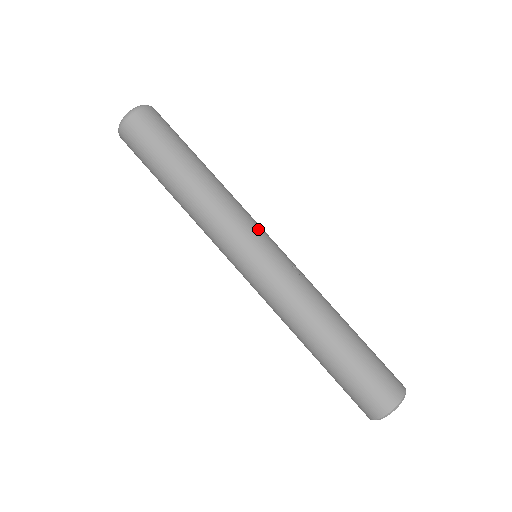
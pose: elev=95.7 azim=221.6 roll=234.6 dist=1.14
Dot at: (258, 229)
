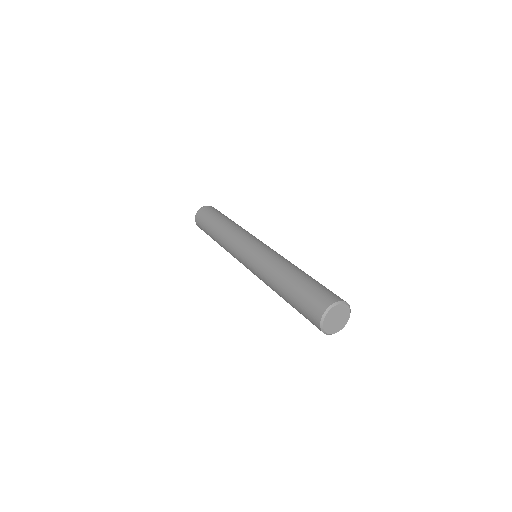
Dot at: occluded
